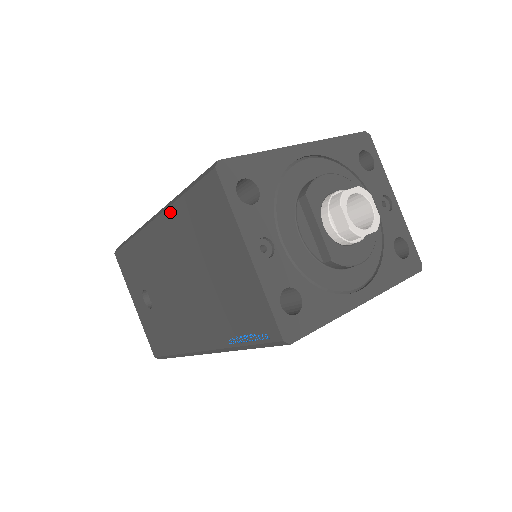
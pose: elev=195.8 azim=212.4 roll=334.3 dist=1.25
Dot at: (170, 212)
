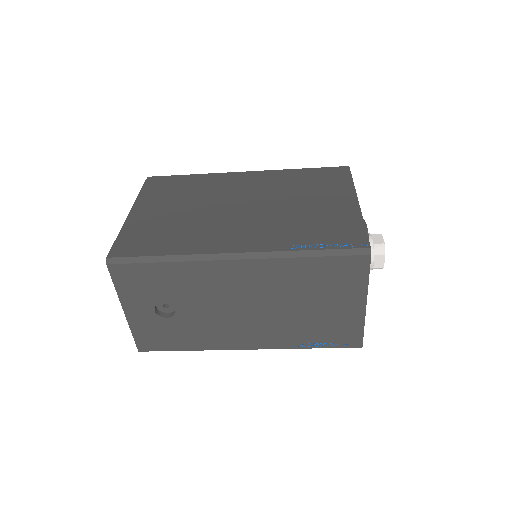
Dot at: (278, 262)
